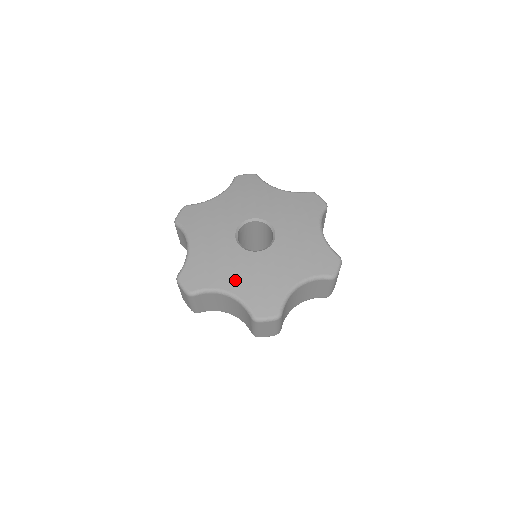
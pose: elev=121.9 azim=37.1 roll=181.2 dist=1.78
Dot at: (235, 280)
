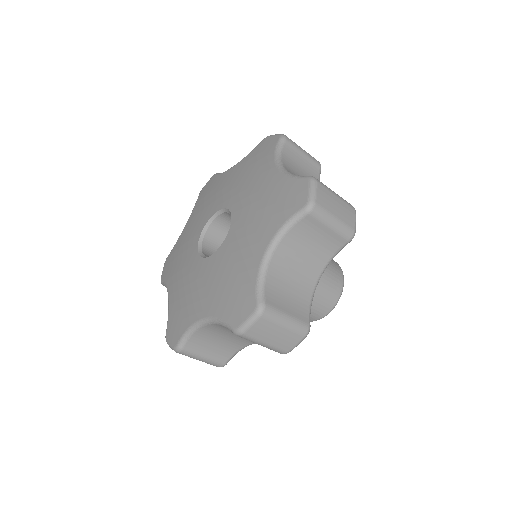
Dot at: (176, 284)
